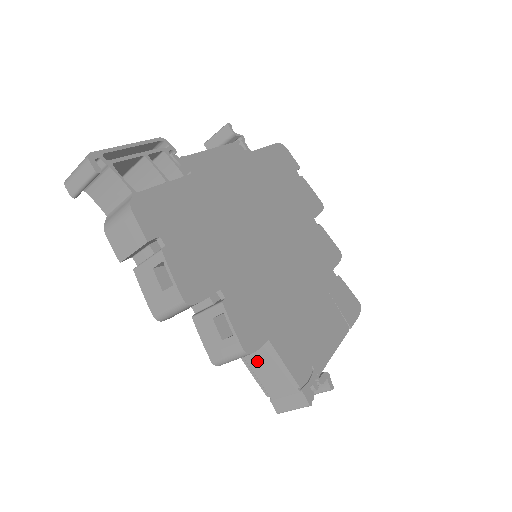
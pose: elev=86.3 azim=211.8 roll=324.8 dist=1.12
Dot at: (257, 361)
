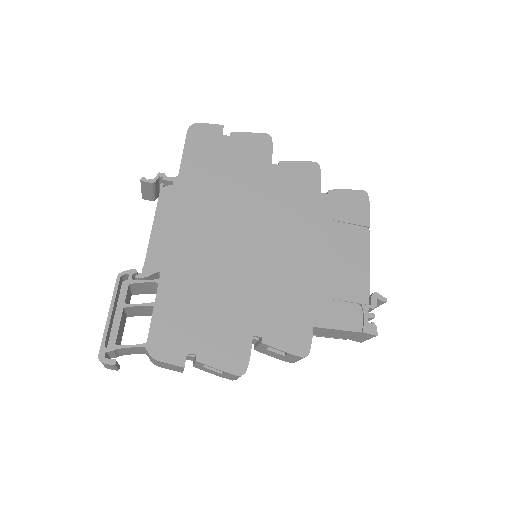
Dot at: (319, 333)
